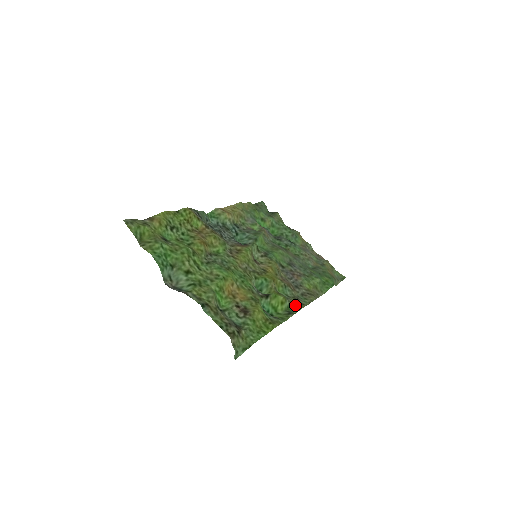
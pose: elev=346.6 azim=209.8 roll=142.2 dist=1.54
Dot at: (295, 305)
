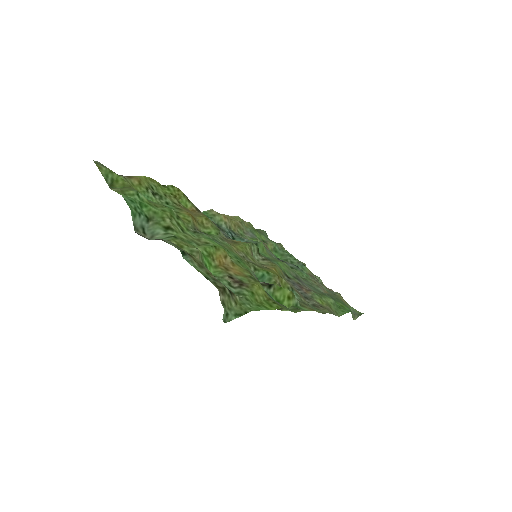
Dot at: (305, 307)
